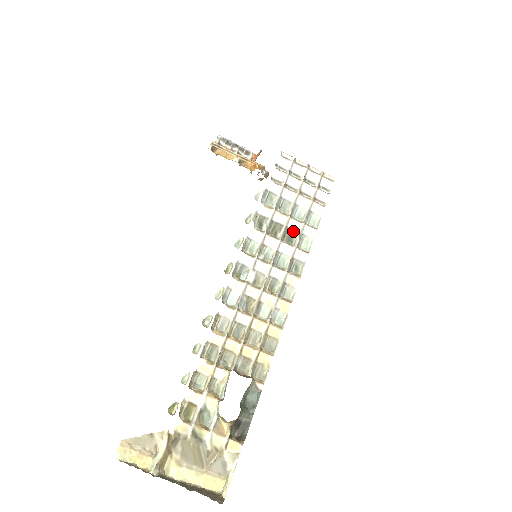
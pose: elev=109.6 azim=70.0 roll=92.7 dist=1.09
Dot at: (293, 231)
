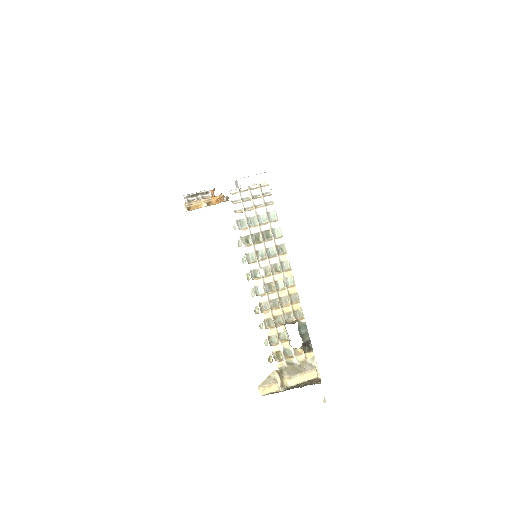
Dot at: (266, 231)
